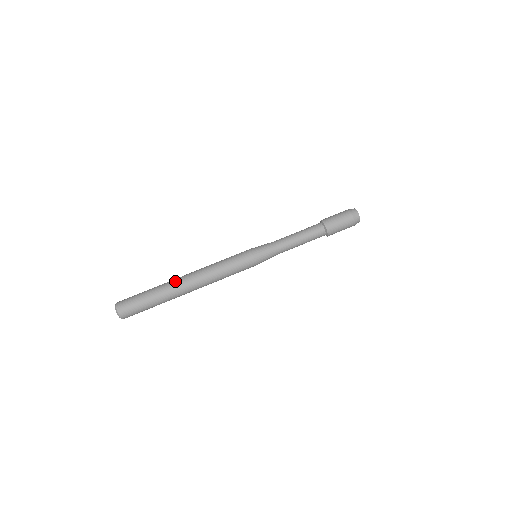
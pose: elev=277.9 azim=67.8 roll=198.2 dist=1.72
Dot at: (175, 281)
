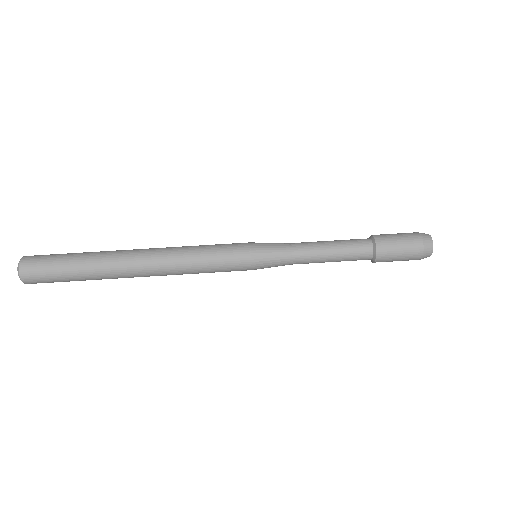
Dot at: (122, 250)
